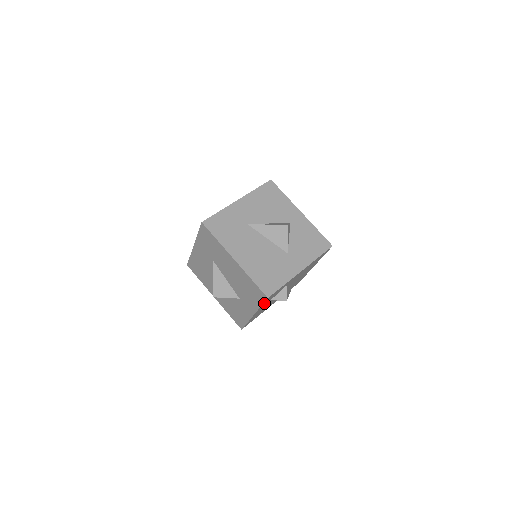
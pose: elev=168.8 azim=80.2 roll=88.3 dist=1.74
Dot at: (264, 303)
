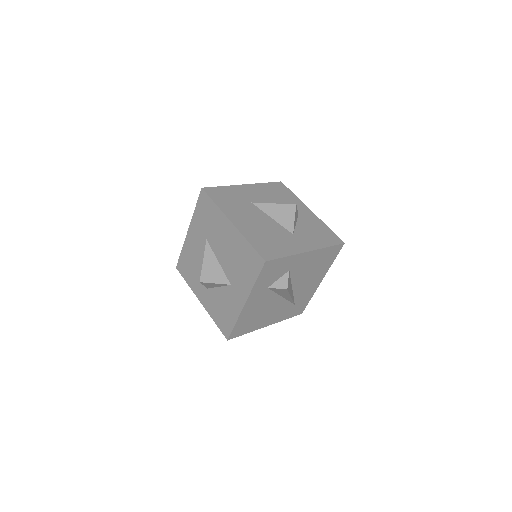
Dot at: (260, 279)
